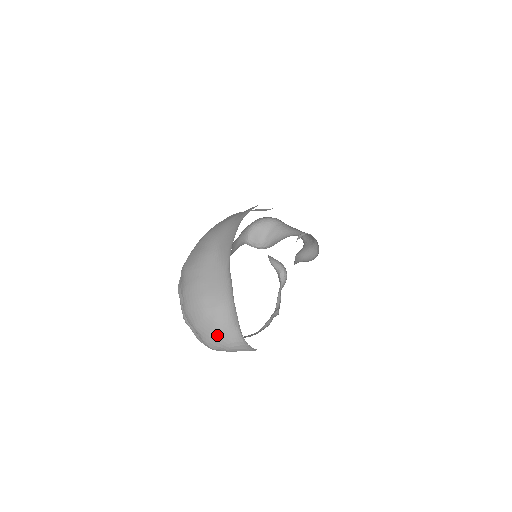
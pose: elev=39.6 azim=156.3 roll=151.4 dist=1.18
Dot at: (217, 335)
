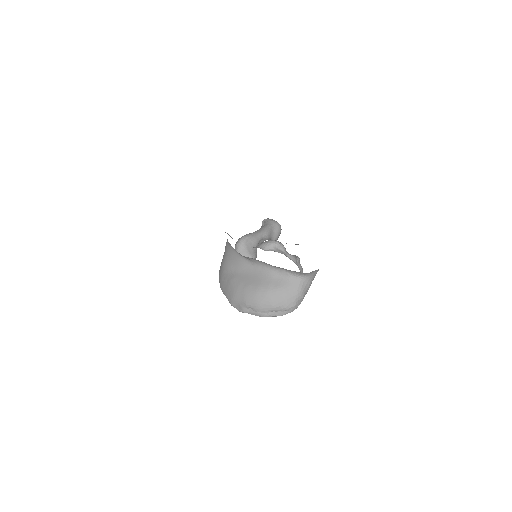
Dot at: (287, 294)
